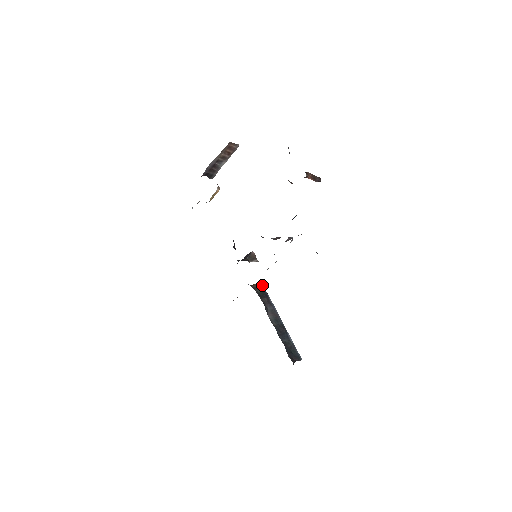
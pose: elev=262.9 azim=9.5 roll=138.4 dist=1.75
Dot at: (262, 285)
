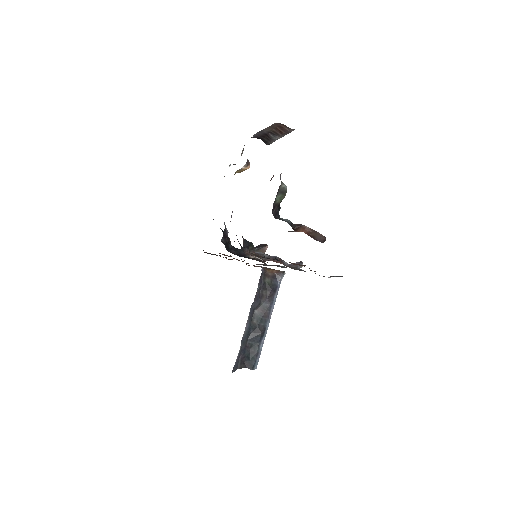
Dot at: (280, 276)
